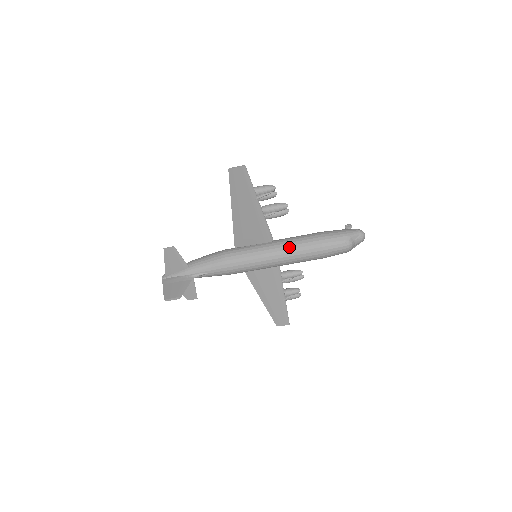
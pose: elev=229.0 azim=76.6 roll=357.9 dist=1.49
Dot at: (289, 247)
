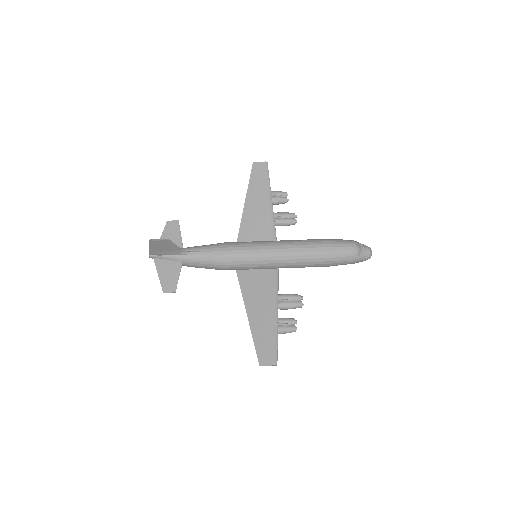
Dot at: (293, 240)
